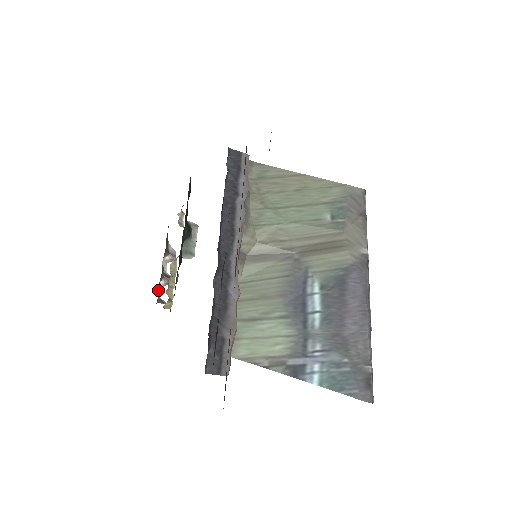
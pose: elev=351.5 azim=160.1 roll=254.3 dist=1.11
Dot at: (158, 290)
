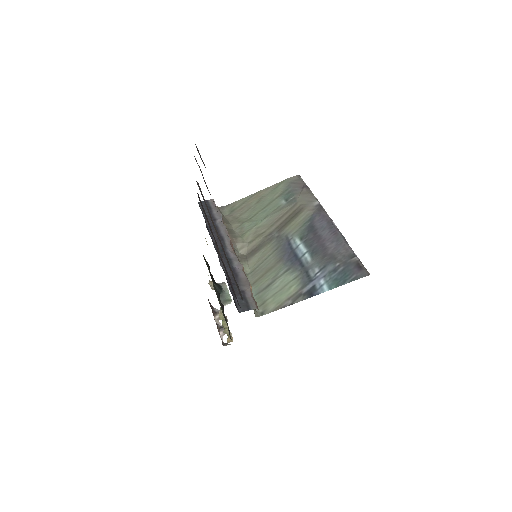
Dot at: occluded
